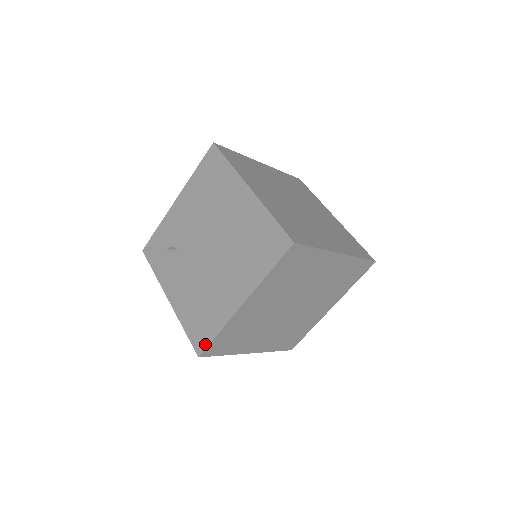
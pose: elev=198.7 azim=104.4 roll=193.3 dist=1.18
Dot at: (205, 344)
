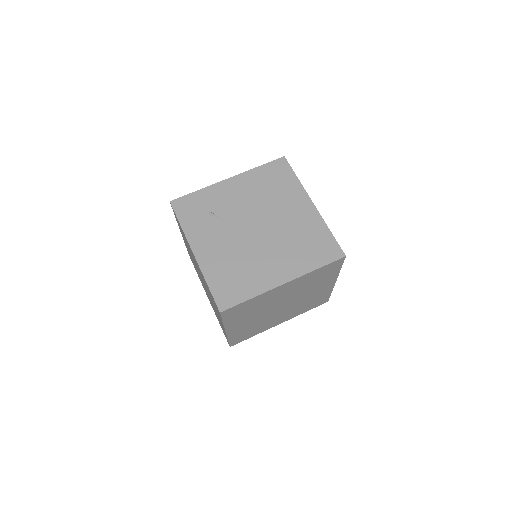
Dot at: (232, 303)
